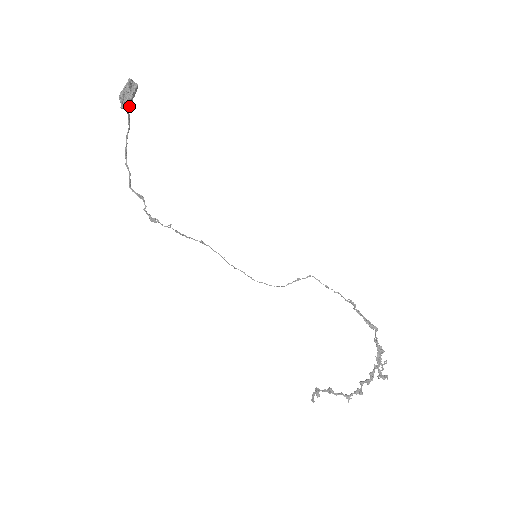
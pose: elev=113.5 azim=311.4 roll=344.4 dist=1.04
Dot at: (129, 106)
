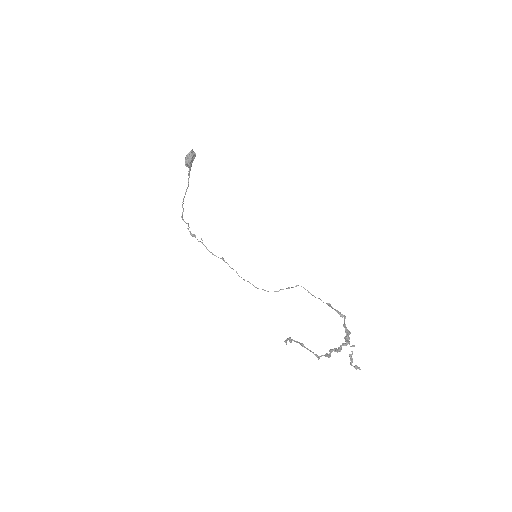
Dot at: (189, 162)
